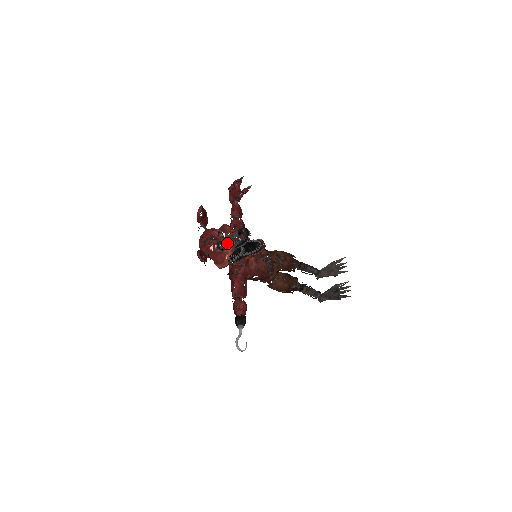
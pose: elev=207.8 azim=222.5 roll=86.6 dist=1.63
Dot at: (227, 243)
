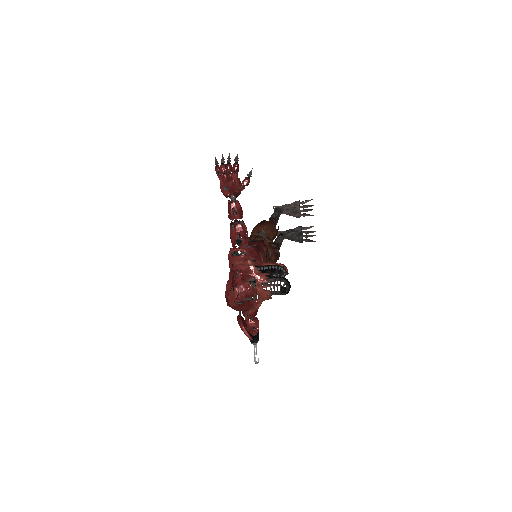
Dot at: (263, 297)
